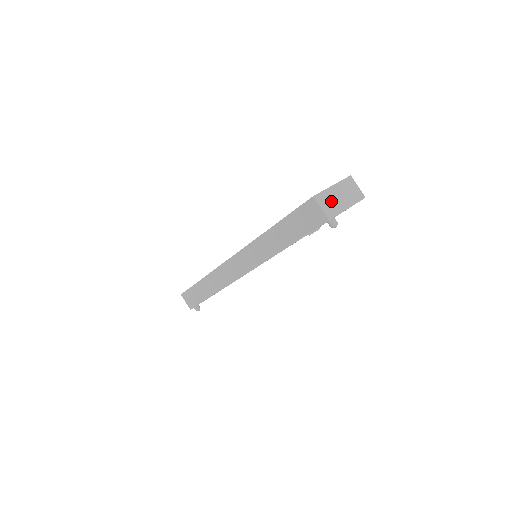
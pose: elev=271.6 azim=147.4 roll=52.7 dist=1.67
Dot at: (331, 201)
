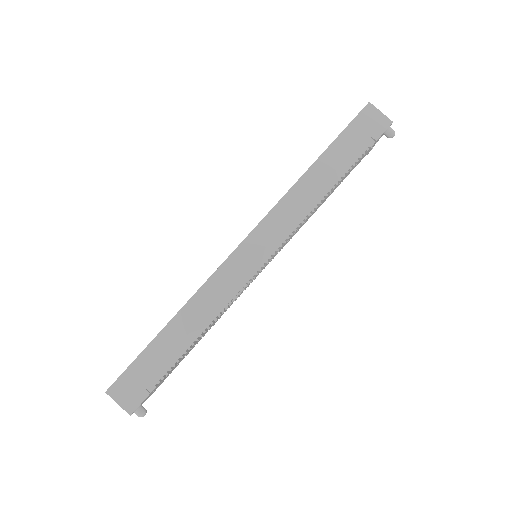
Dot at: occluded
